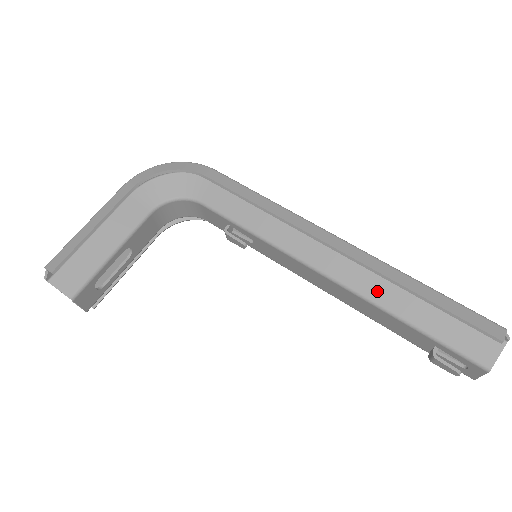
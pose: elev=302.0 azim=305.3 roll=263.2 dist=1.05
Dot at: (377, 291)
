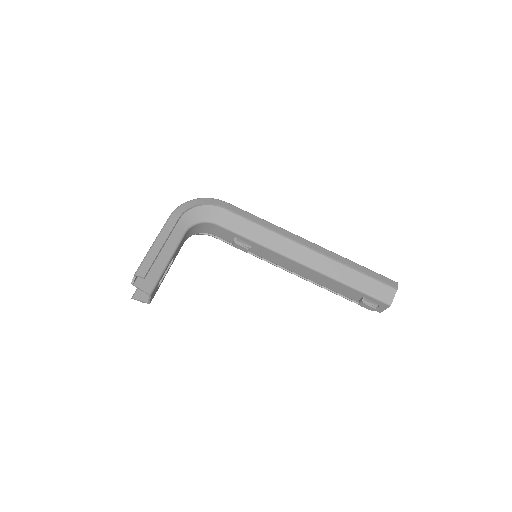
Dot at: (332, 270)
